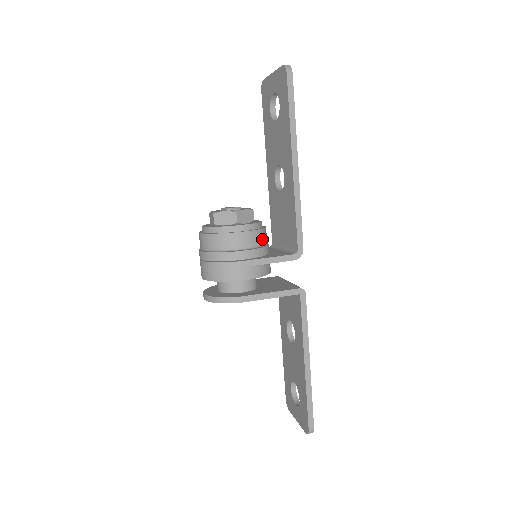
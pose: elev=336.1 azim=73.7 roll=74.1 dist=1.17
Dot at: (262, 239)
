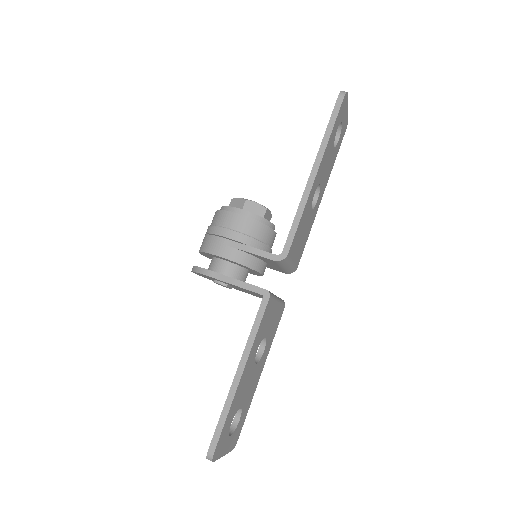
Dot at: (257, 232)
